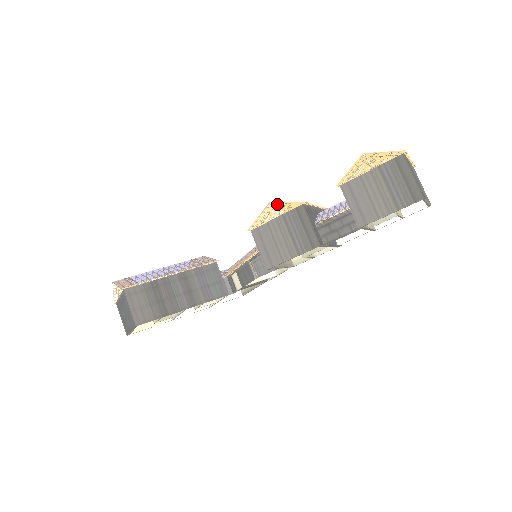
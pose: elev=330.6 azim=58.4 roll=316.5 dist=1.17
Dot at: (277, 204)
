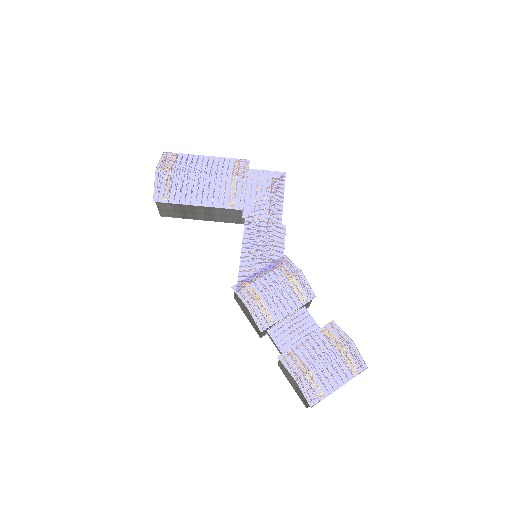
Dot at: (252, 307)
